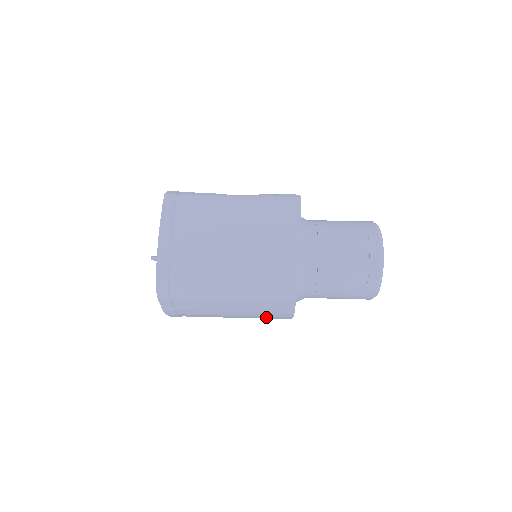
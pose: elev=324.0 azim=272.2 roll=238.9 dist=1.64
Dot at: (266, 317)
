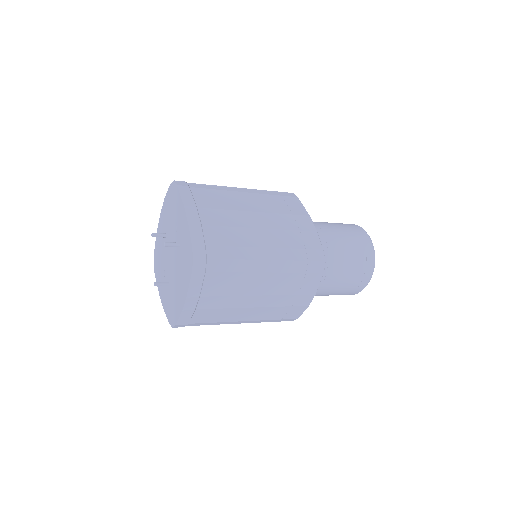
Dot at: (281, 311)
